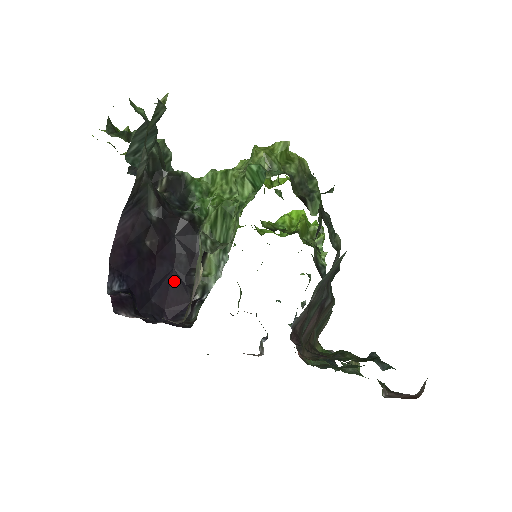
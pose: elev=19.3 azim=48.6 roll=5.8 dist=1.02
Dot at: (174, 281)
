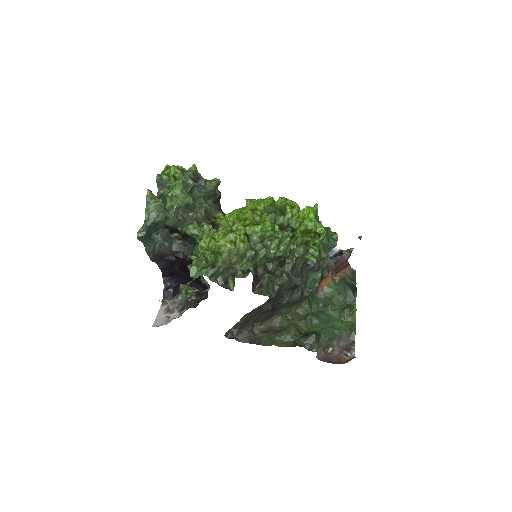
Dot at: (197, 278)
